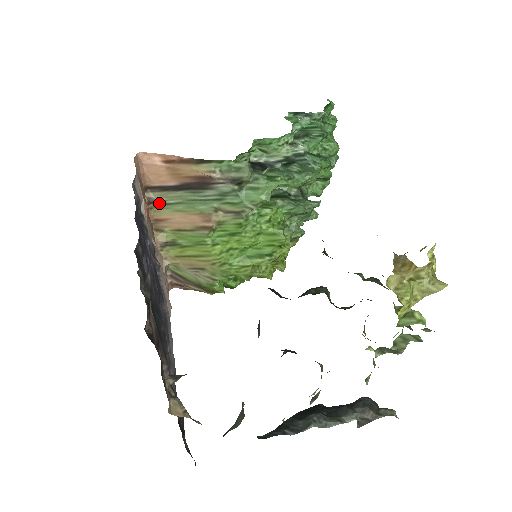
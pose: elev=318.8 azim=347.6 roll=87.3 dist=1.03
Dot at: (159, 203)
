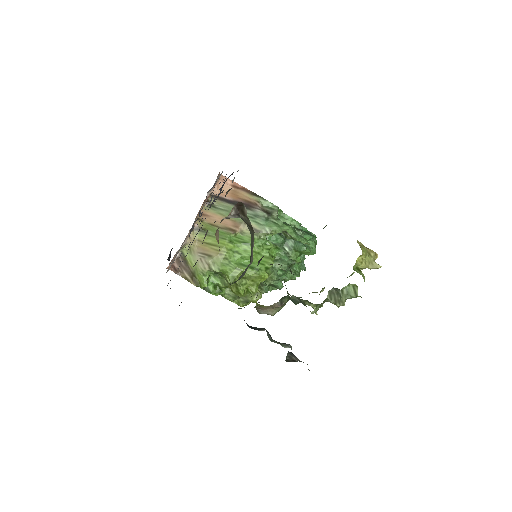
Dot at: (211, 205)
